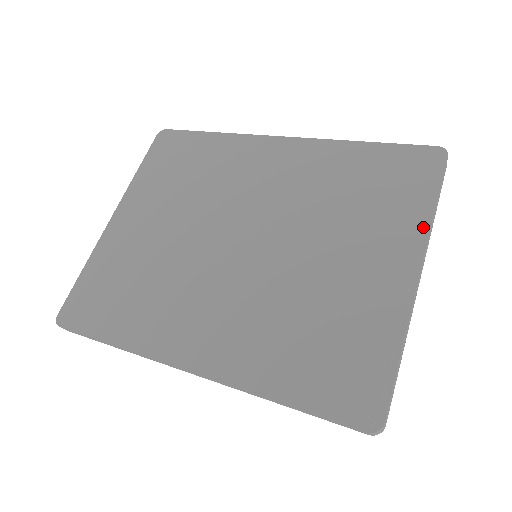
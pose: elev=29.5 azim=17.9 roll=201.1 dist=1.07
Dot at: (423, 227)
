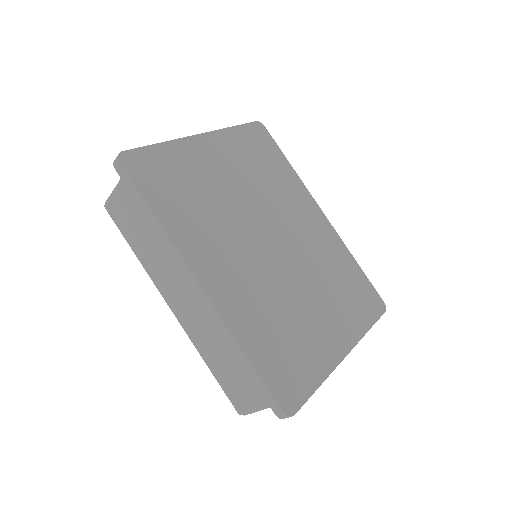
Dot at: (360, 334)
